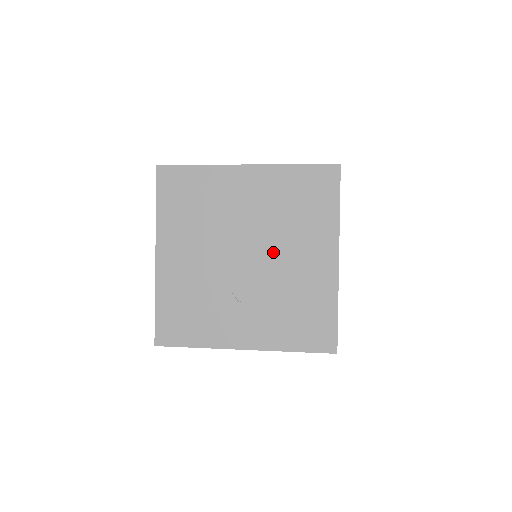
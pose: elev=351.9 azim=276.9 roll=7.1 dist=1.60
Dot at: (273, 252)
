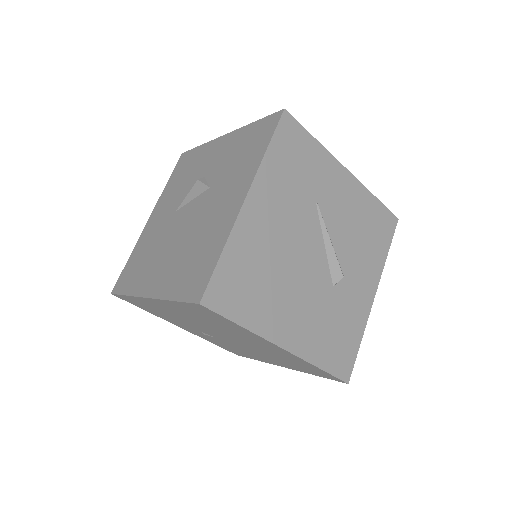
Dot at: occluded
